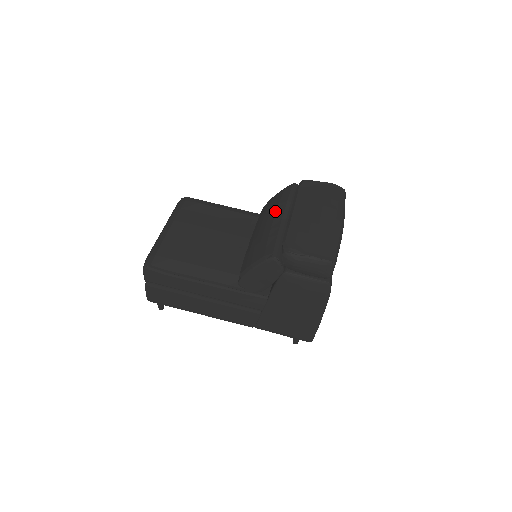
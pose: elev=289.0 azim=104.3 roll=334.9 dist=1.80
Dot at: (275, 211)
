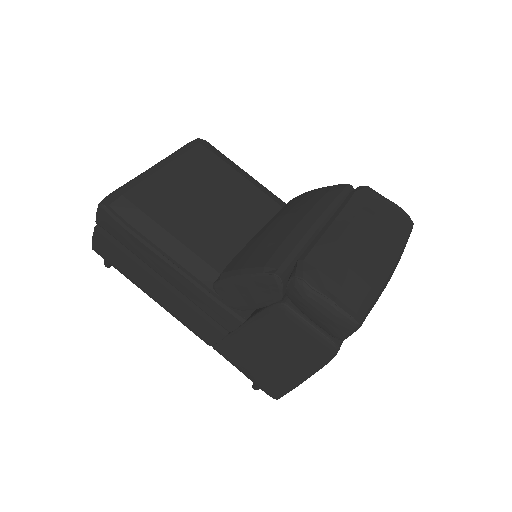
Dot at: (308, 210)
